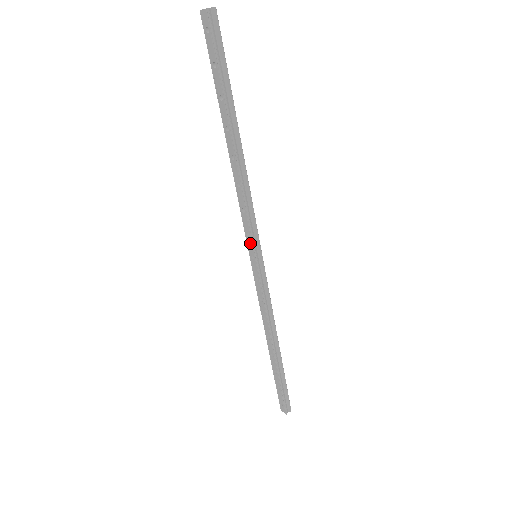
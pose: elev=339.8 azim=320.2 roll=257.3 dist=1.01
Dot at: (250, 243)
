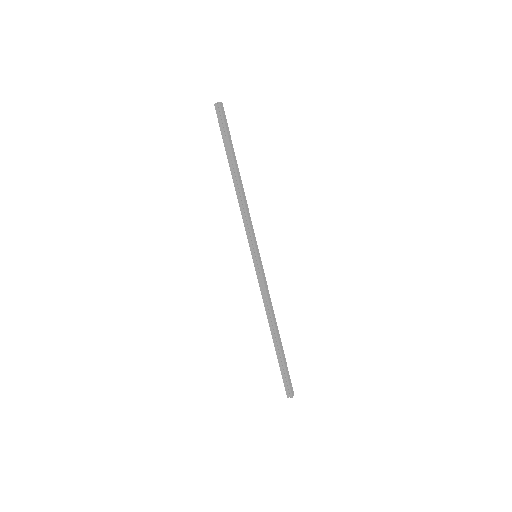
Dot at: (250, 245)
